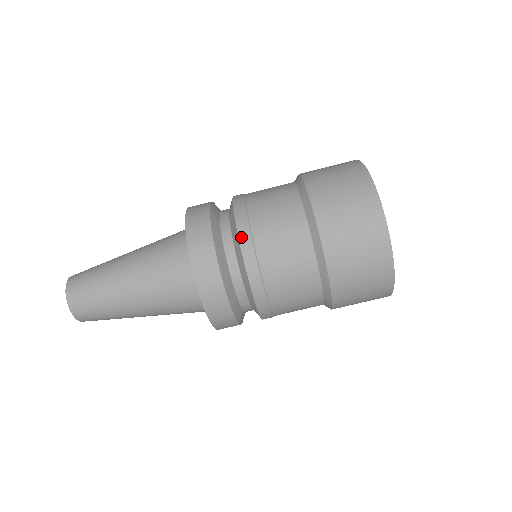
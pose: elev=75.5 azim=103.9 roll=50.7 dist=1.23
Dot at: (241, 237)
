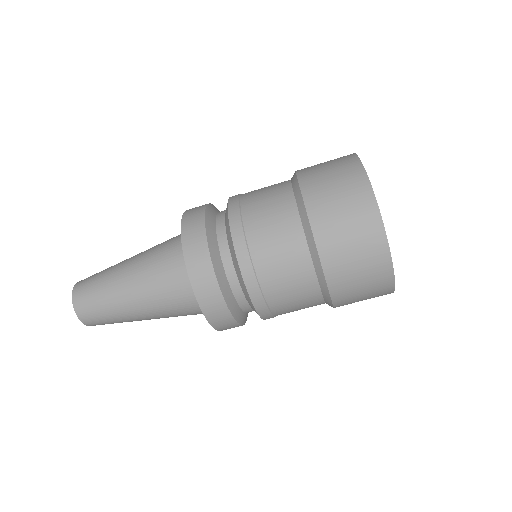
Dot at: (235, 240)
